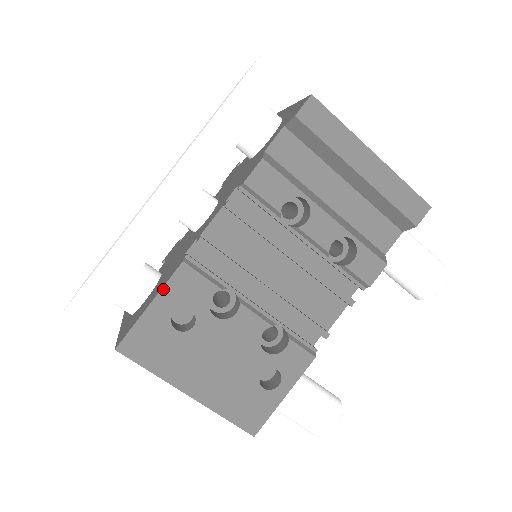
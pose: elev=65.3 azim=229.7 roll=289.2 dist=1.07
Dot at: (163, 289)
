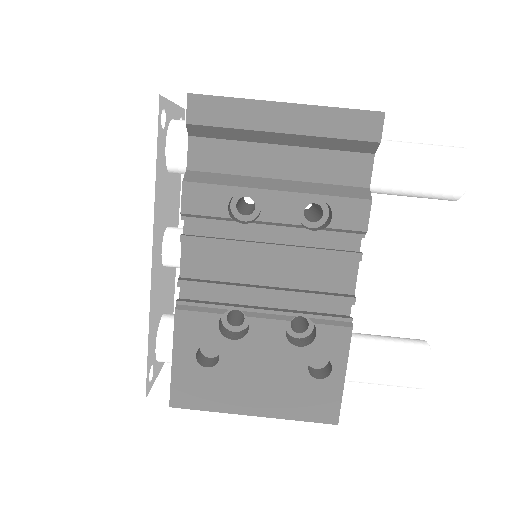
Dot at: (174, 340)
